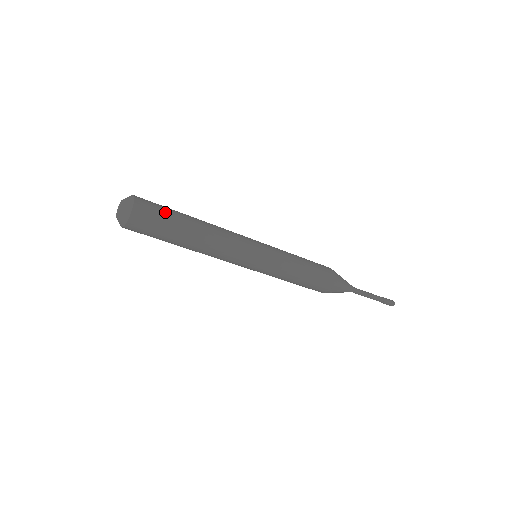
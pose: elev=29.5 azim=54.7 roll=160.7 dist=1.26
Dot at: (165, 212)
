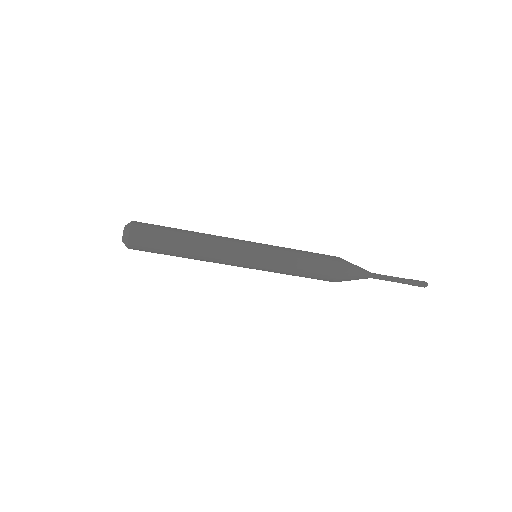
Dot at: (158, 235)
